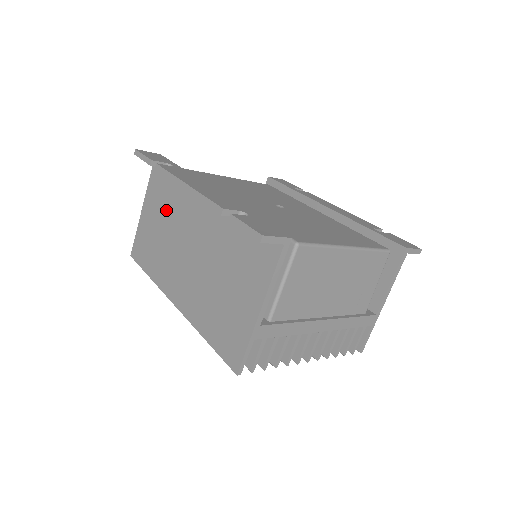
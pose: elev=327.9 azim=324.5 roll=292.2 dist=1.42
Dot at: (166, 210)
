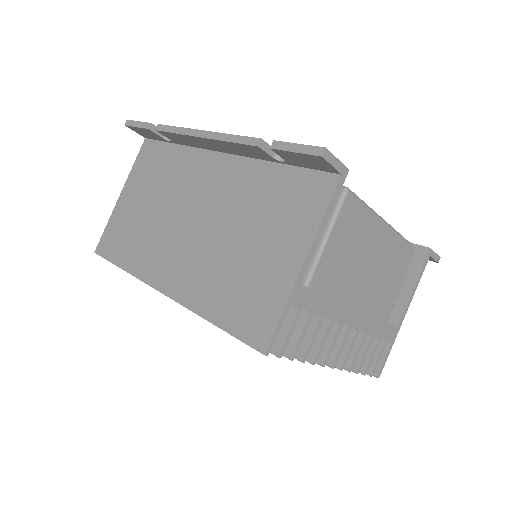
Dot at: (158, 186)
